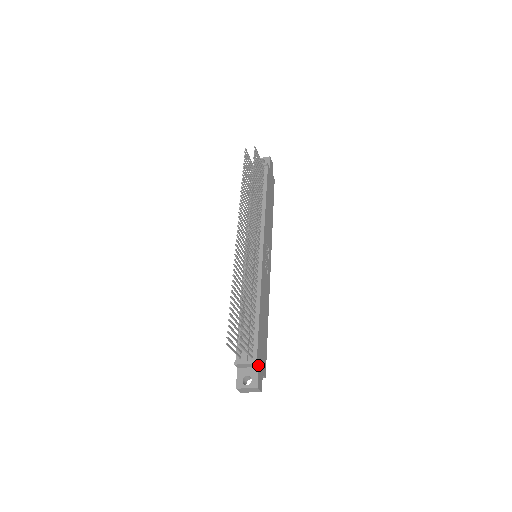
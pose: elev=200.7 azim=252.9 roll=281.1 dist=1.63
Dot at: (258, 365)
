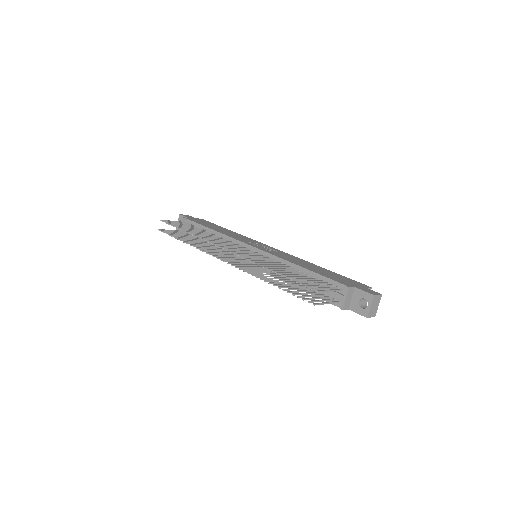
Dot at: (353, 287)
